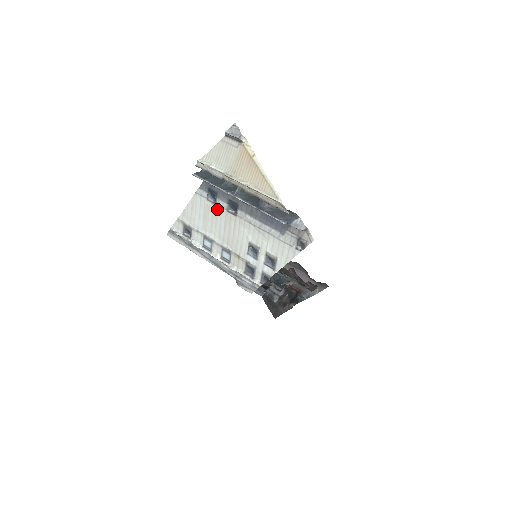
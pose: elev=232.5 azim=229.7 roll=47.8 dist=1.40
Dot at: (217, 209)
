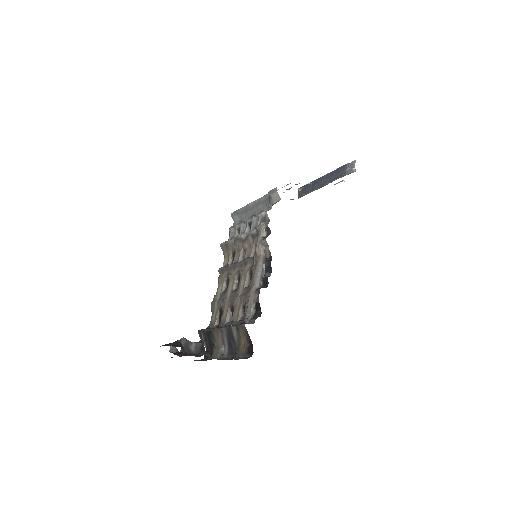
Dot at: occluded
